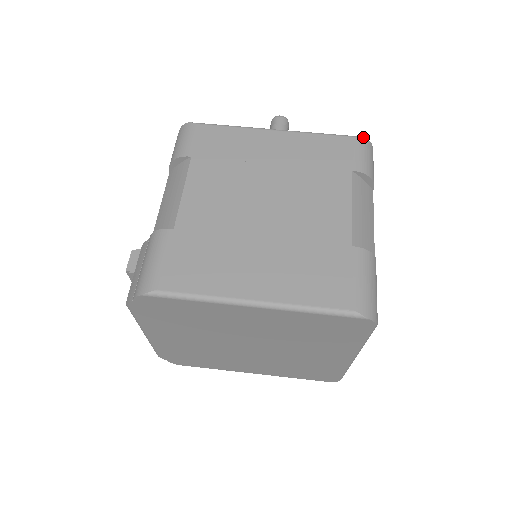
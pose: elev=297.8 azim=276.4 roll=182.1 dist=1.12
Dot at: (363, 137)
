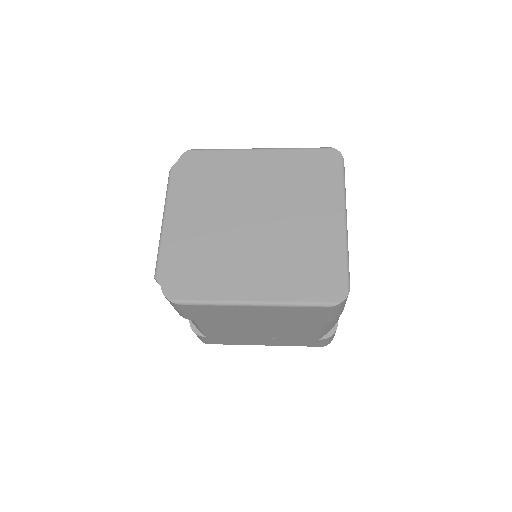
Dot at: occluded
